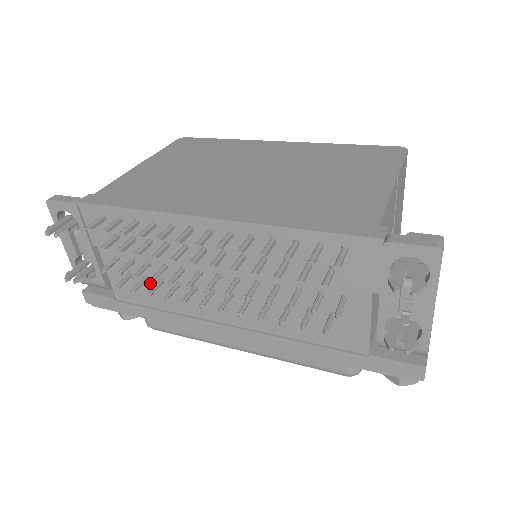
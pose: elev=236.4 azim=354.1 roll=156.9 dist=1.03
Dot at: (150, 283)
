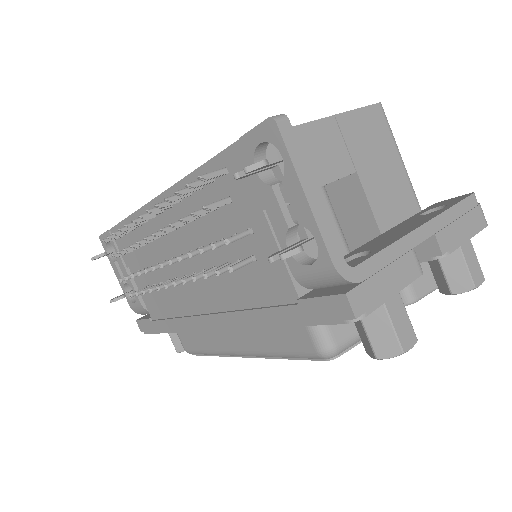
Dot at: (159, 290)
